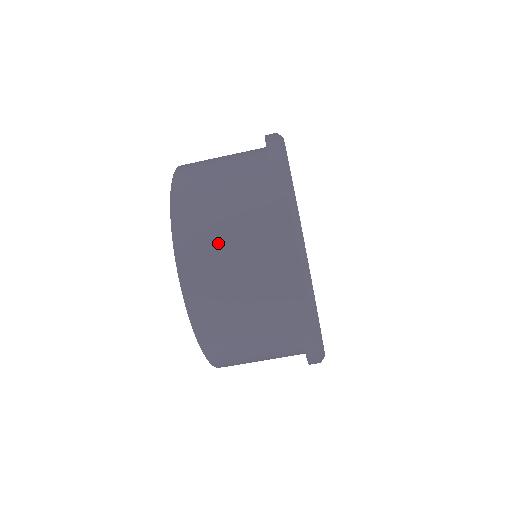
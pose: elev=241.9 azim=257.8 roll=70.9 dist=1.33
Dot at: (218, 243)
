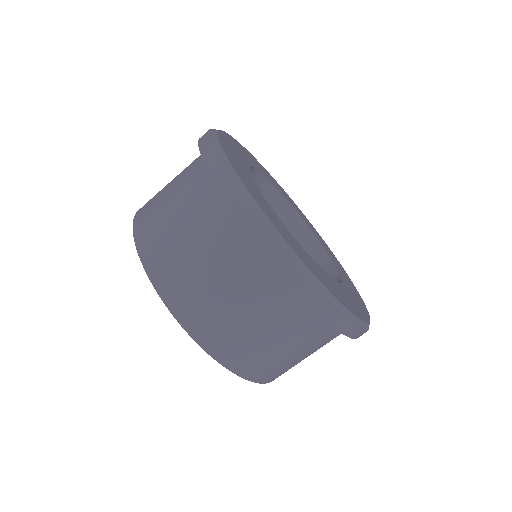
Dot at: (195, 269)
